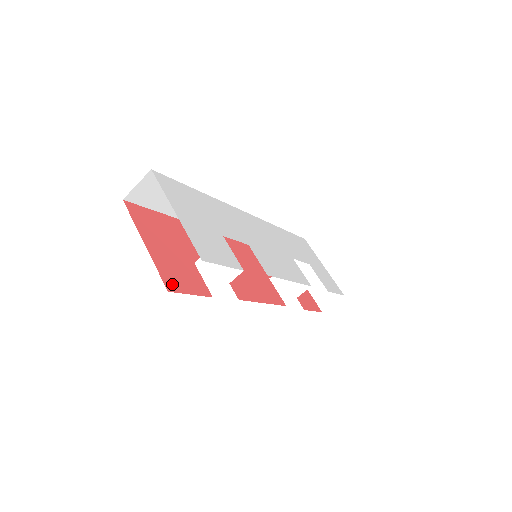
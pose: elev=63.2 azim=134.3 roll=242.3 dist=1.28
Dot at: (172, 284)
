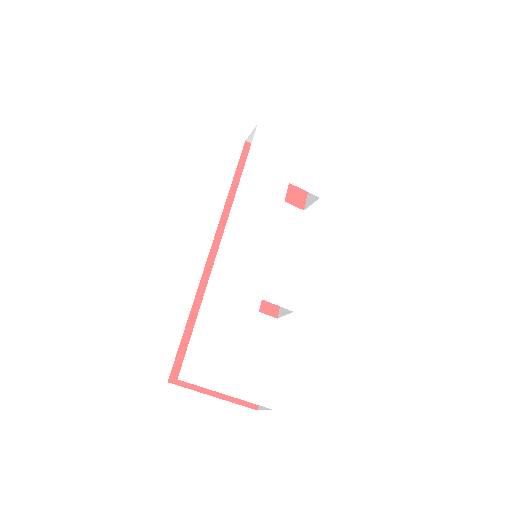
Dot at: occluded
